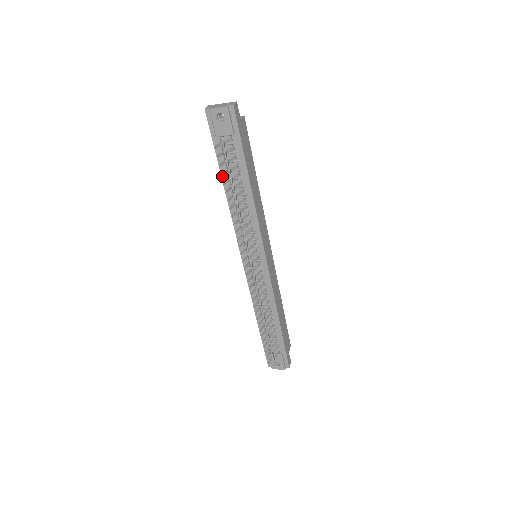
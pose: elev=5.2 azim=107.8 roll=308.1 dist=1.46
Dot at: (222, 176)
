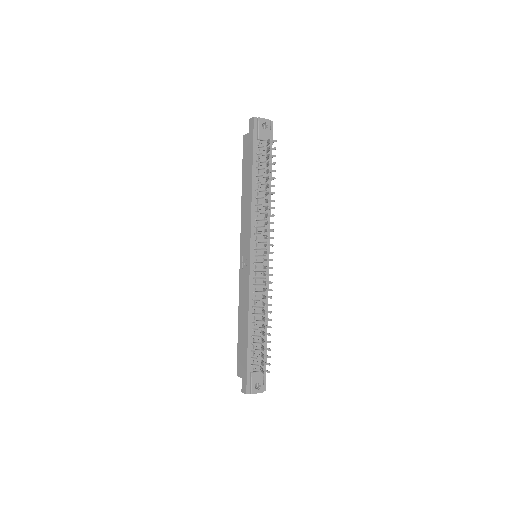
Dot at: (253, 172)
